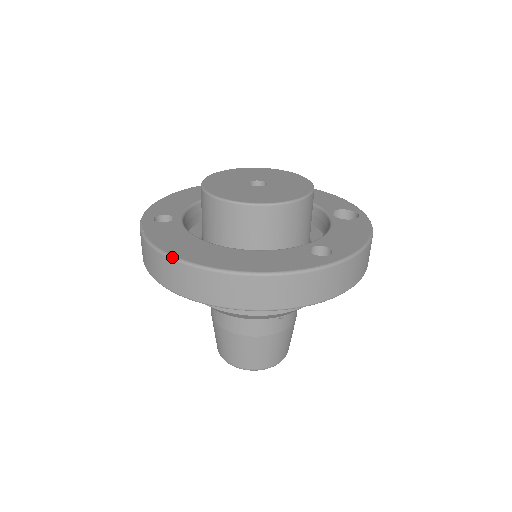
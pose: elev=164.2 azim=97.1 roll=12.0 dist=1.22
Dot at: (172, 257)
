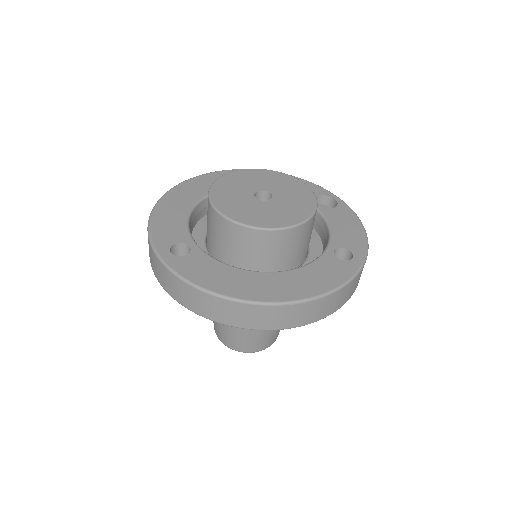
Dot at: (236, 300)
